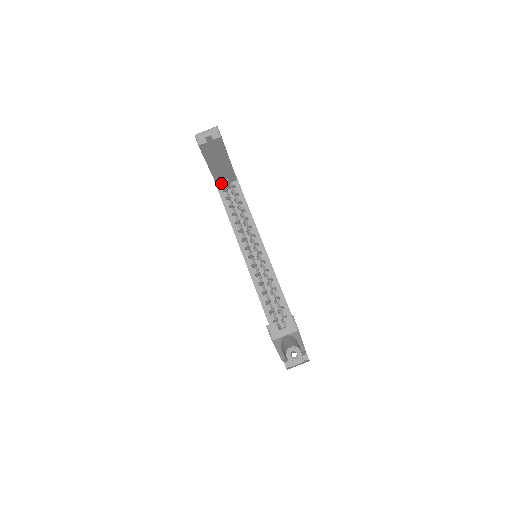
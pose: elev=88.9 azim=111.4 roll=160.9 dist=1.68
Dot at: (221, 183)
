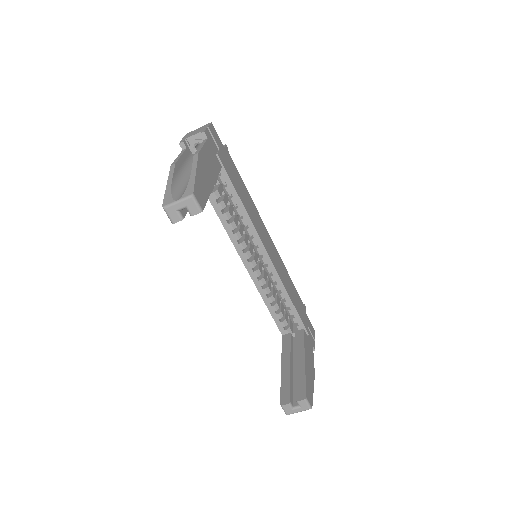
Dot at: occluded
